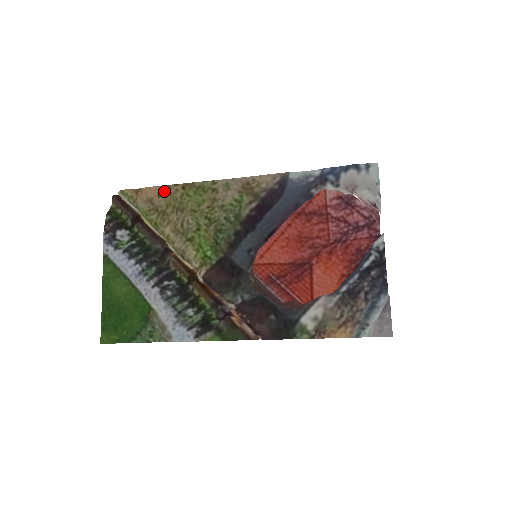
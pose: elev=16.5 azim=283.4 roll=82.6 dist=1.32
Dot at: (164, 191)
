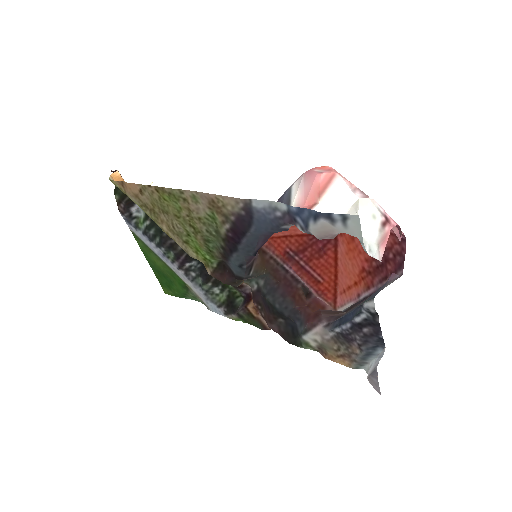
Dot at: (143, 190)
